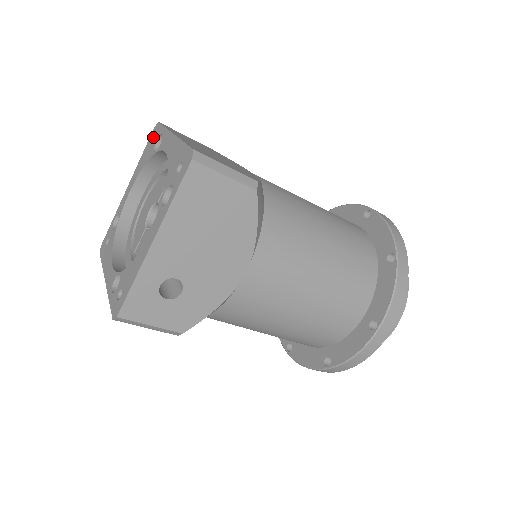
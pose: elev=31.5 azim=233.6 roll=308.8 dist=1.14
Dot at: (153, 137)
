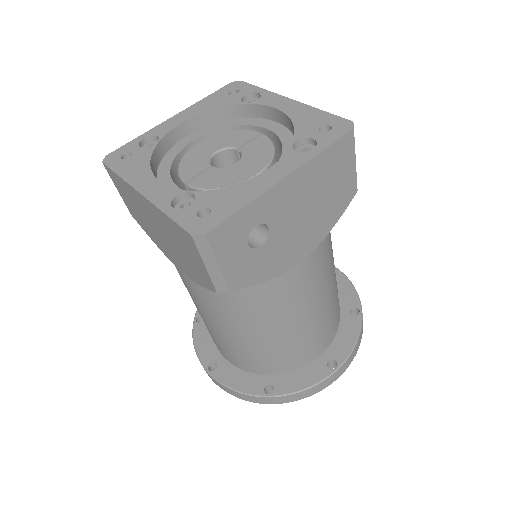
Dot at: (233, 89)
